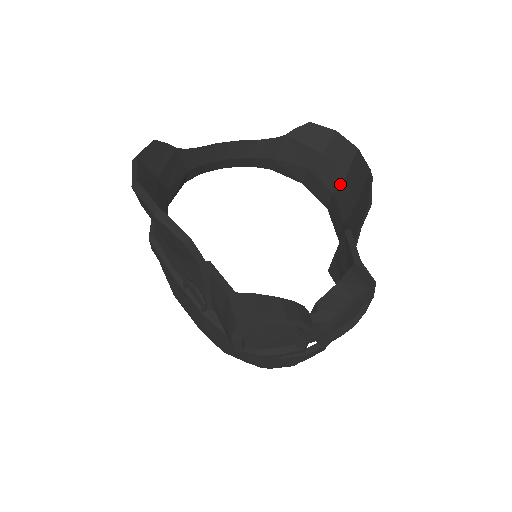
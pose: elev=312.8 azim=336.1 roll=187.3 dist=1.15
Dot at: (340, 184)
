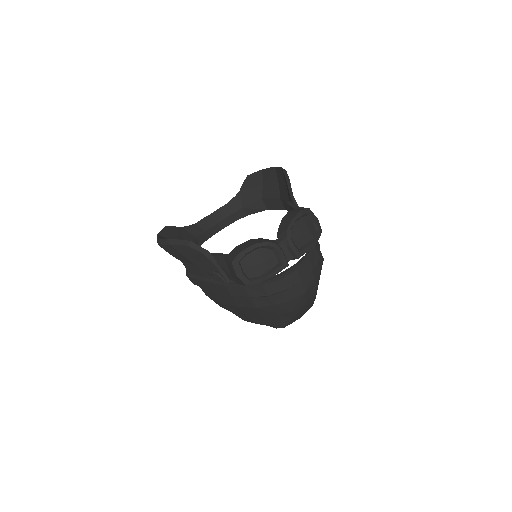
Dot at: (279, 190)
